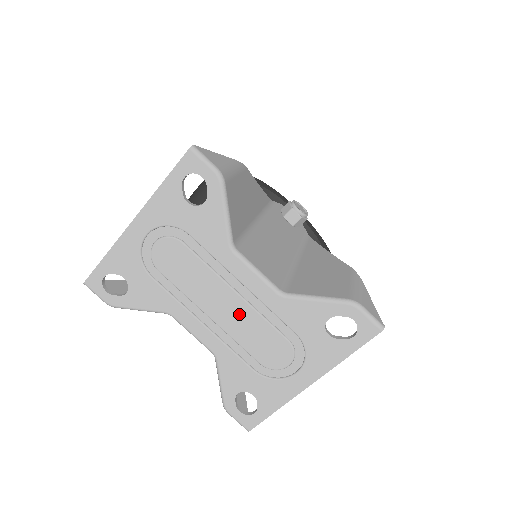
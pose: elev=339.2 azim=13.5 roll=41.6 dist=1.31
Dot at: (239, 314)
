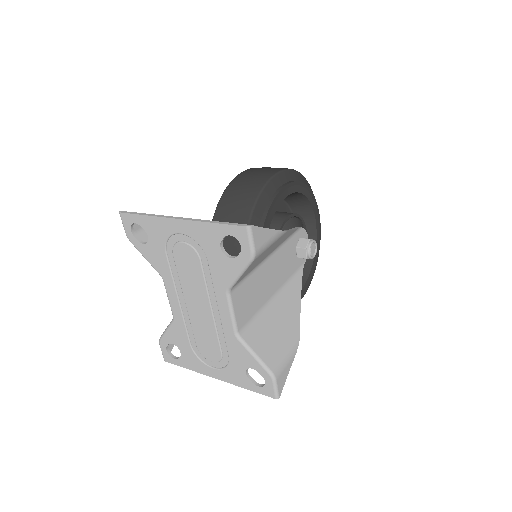
Dot at: (204, 319)
